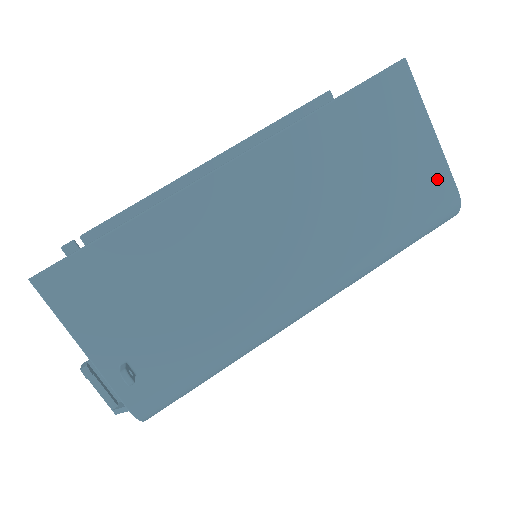
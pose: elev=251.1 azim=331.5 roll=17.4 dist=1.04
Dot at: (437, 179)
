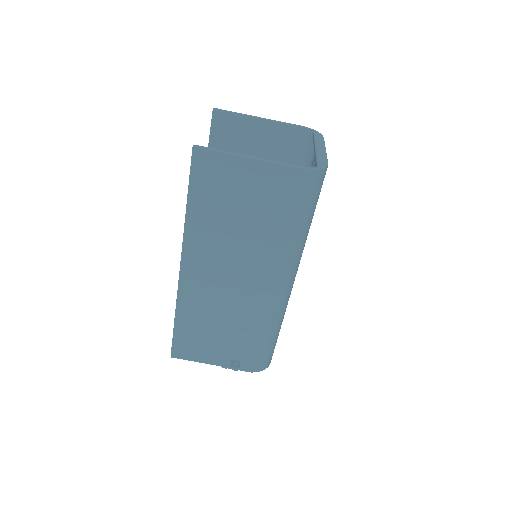
Dot at: (282, 177)
